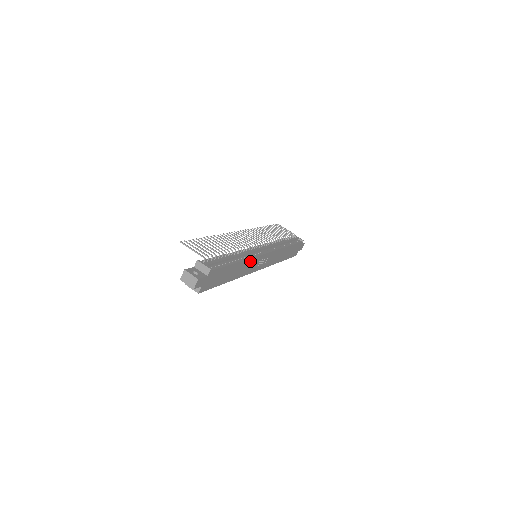
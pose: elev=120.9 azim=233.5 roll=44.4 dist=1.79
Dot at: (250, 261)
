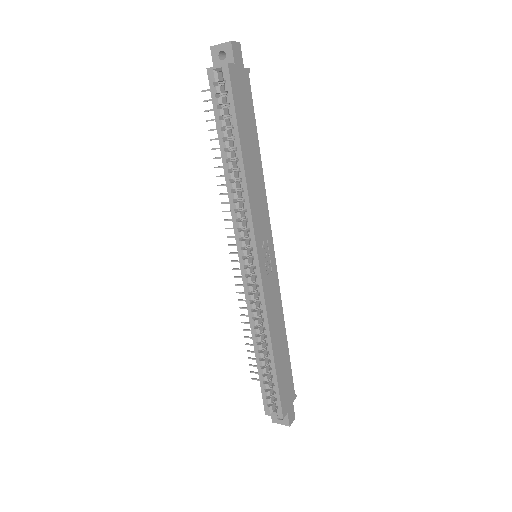
Dot at: (263, 202)
